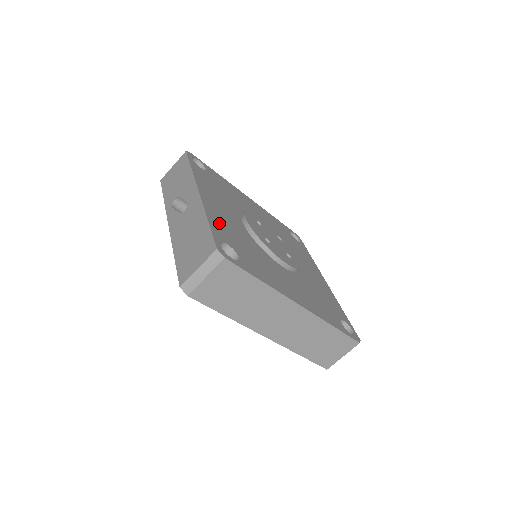
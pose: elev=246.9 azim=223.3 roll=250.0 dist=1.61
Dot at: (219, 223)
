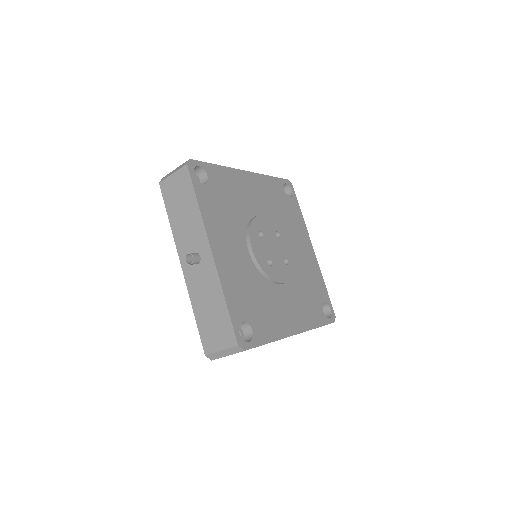
Dot at: (233, 291)
